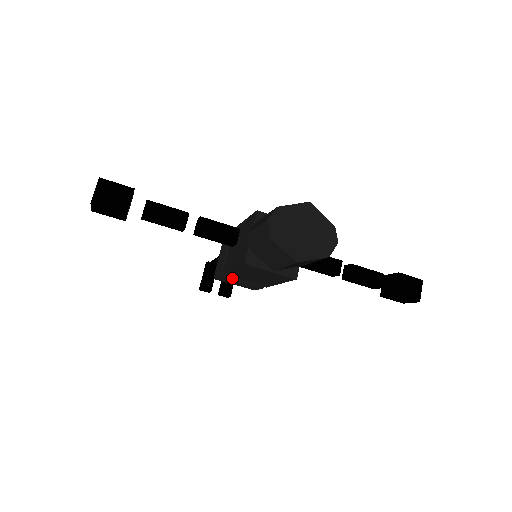
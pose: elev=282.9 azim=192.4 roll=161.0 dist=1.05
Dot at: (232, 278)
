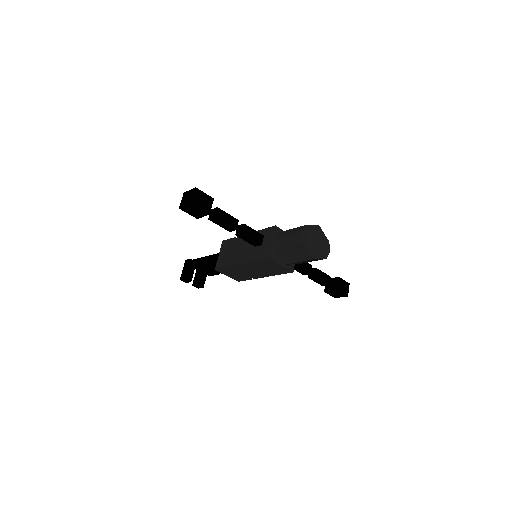
Dot at: (234, 270)
